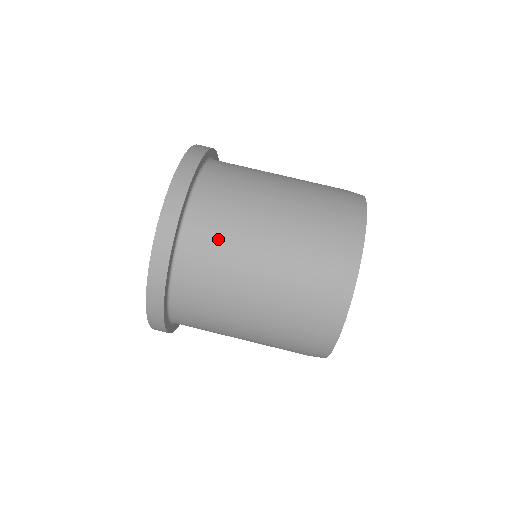
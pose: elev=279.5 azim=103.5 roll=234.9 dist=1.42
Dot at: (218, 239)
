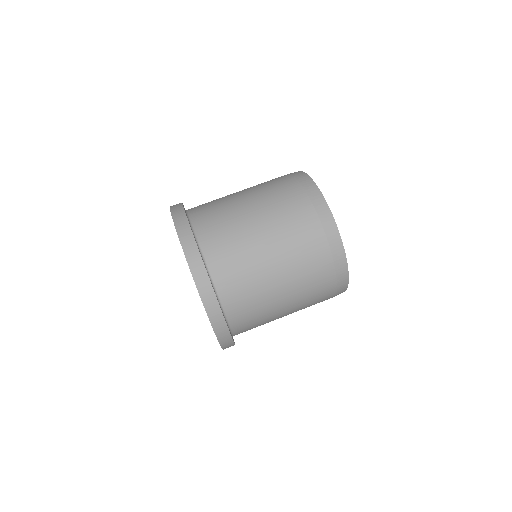
Dot at: (222, 226)
